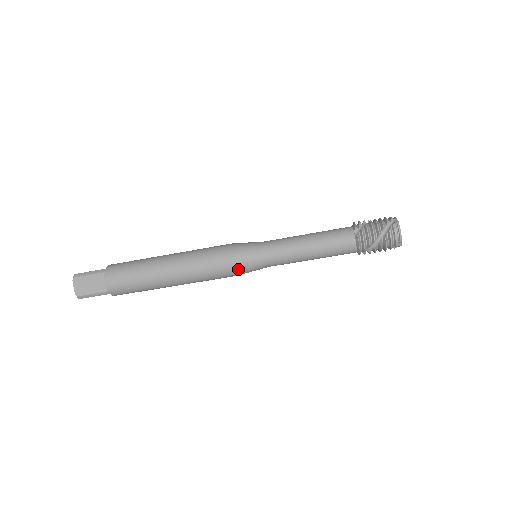
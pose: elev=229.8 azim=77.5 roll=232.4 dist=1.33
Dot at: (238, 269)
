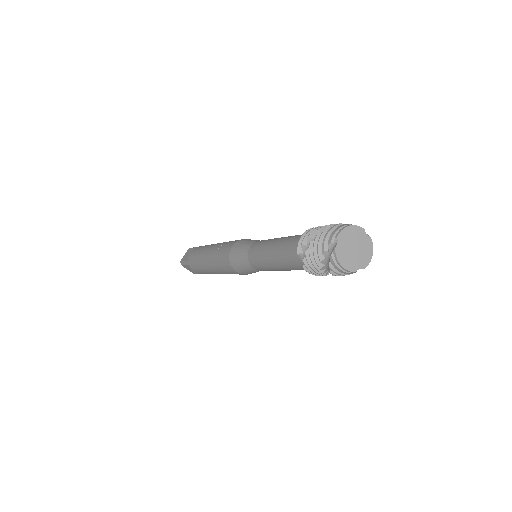
Dot at: occluded
